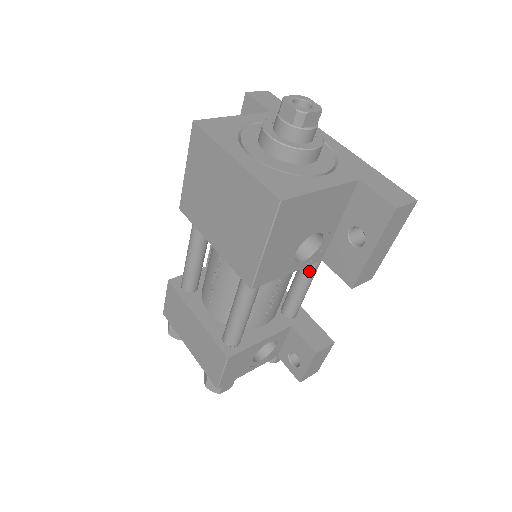
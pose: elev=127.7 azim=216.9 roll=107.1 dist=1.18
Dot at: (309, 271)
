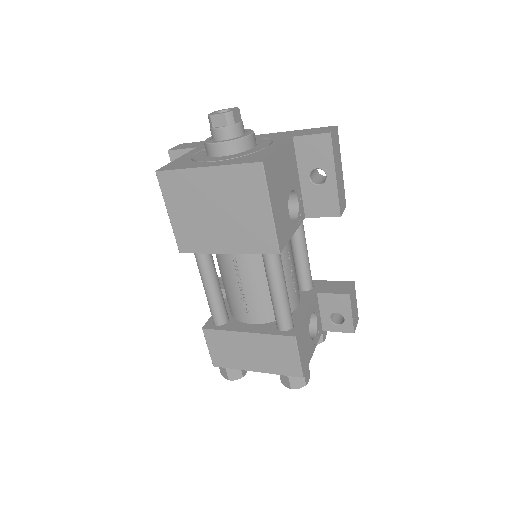
Dot at: (301, 237)
